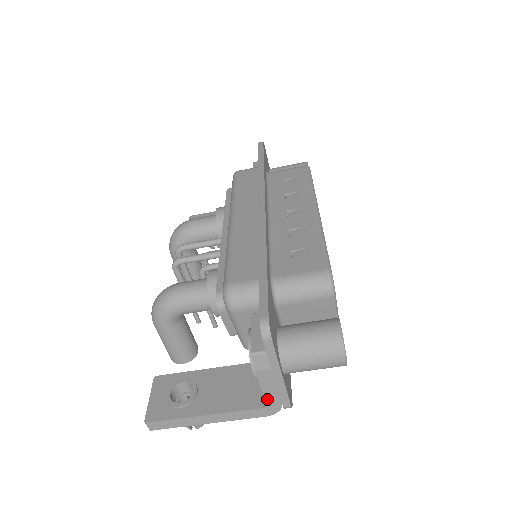
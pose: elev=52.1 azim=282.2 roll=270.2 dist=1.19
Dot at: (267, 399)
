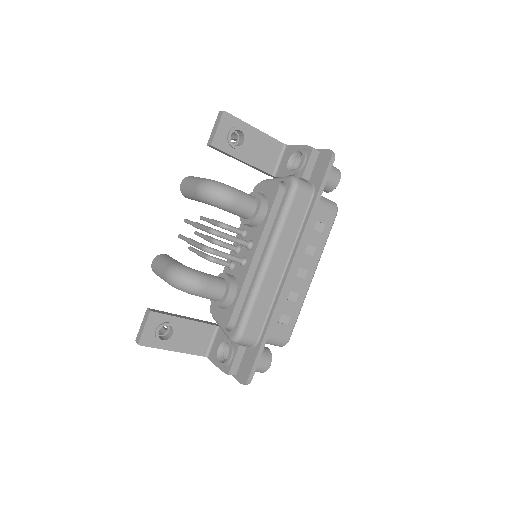
Dot at: (211, 360)
